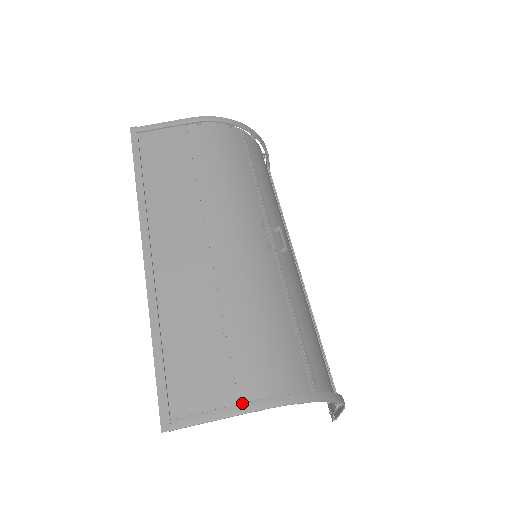
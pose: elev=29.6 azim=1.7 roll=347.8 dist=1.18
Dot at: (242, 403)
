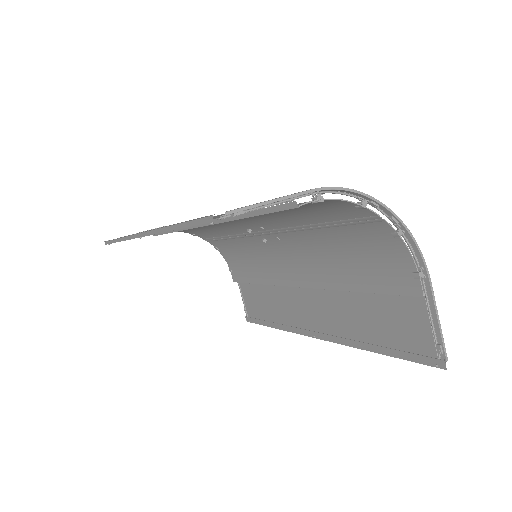
Dot at: occluded
